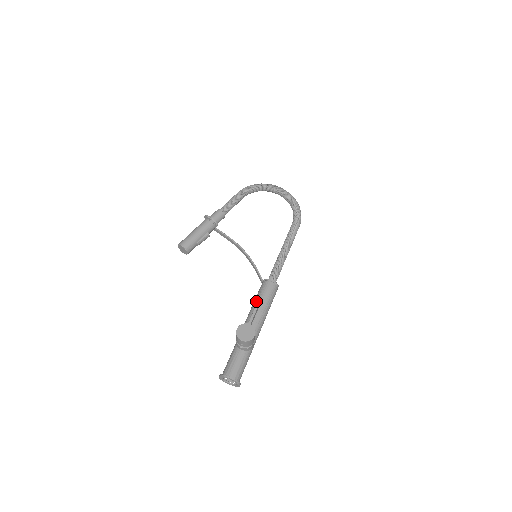
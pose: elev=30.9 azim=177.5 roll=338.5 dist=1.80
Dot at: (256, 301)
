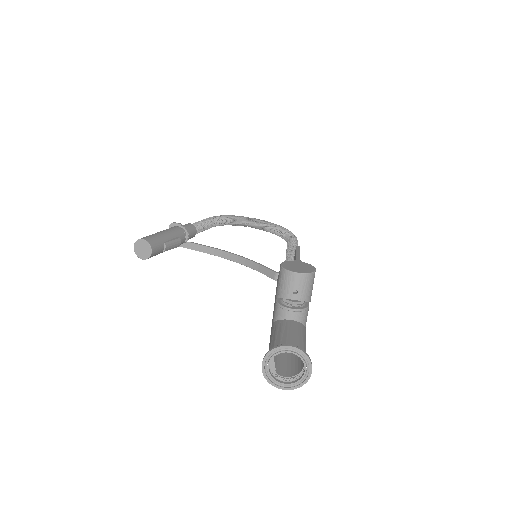
Dot at: occluded
